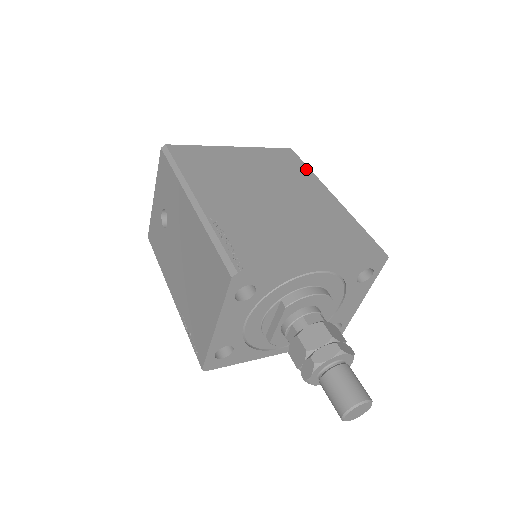
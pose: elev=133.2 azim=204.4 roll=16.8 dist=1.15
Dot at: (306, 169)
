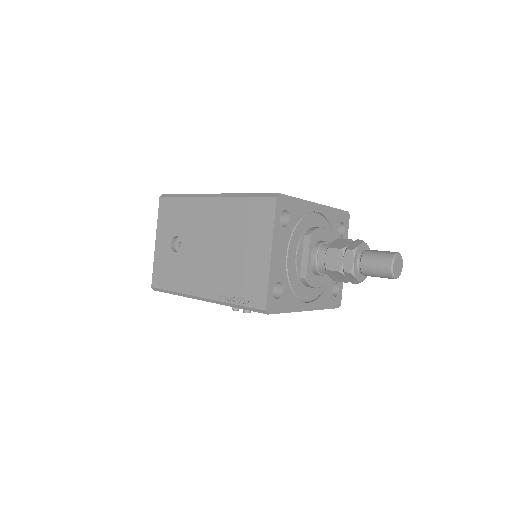
Dot at: occluded
